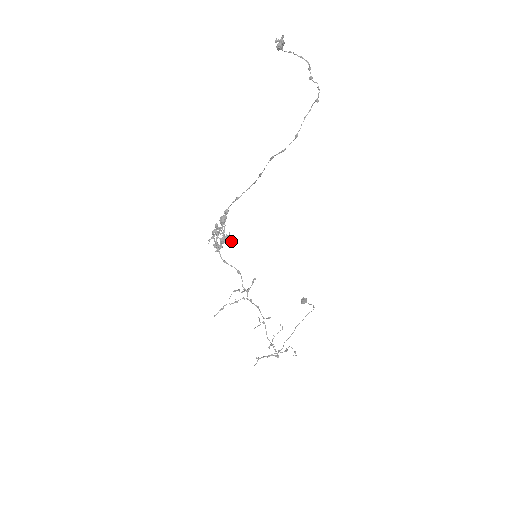
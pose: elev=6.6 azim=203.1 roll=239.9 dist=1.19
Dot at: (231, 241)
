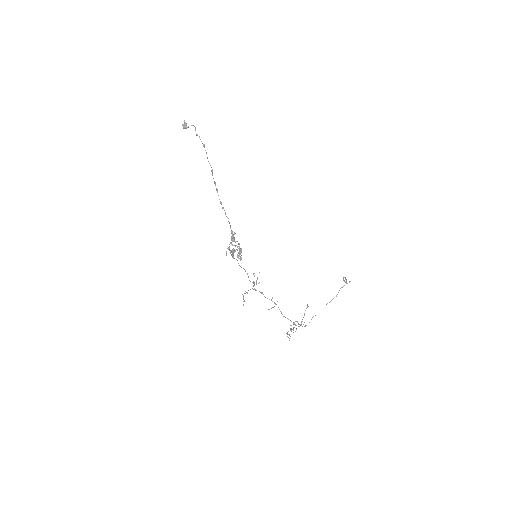
Dot at: (234, 251)
